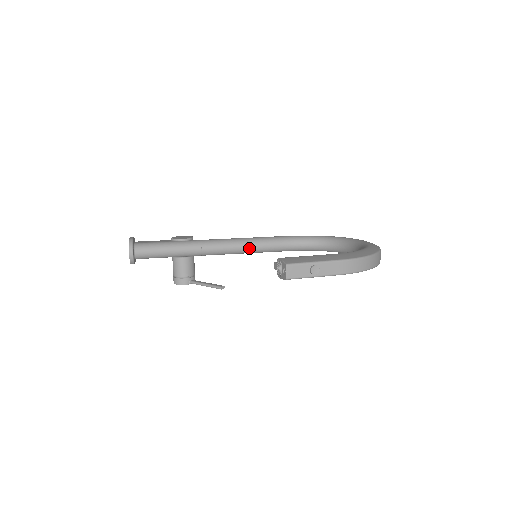
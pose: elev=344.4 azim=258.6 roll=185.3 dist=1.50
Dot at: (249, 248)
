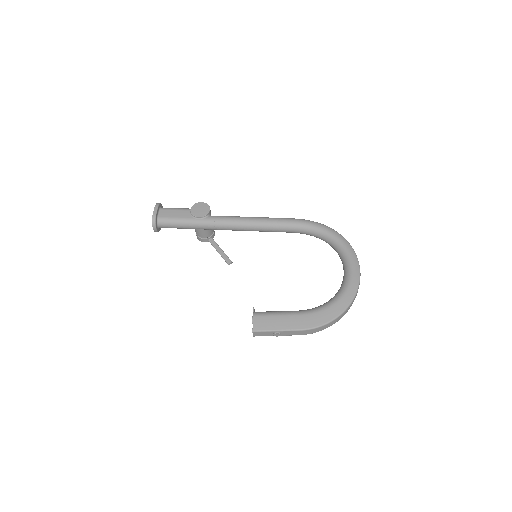
Dot at: (258, 230)
